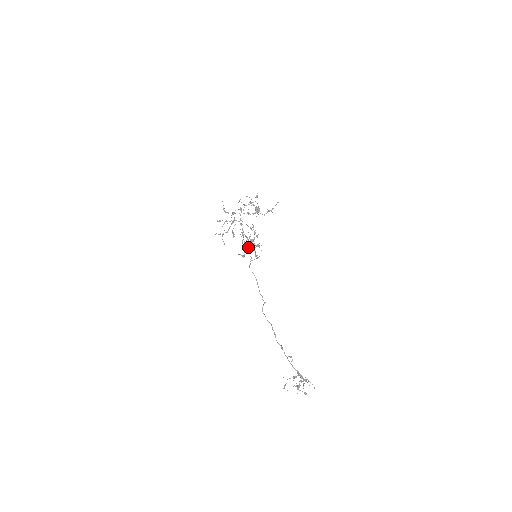
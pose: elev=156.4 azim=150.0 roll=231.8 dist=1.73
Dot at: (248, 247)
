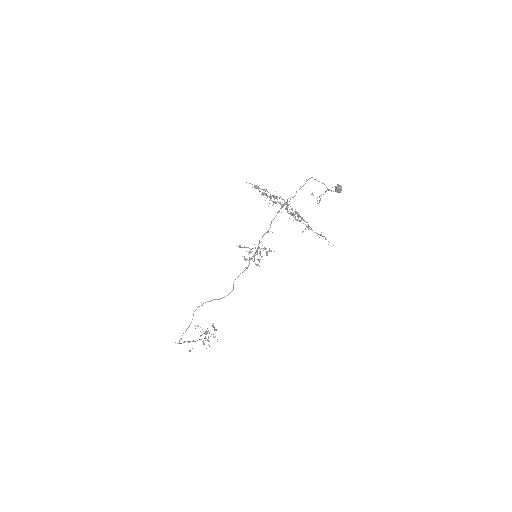
Dot at: (252, 248)
